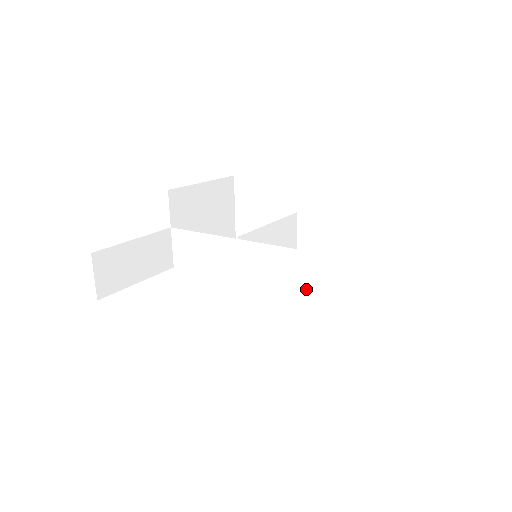
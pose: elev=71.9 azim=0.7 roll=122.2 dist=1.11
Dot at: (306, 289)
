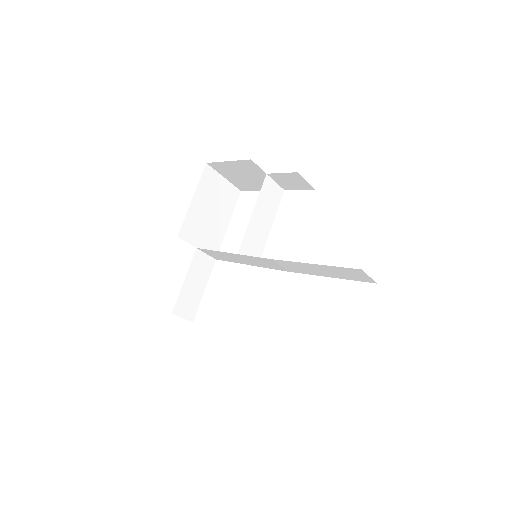
Dot at: (296, 271)
